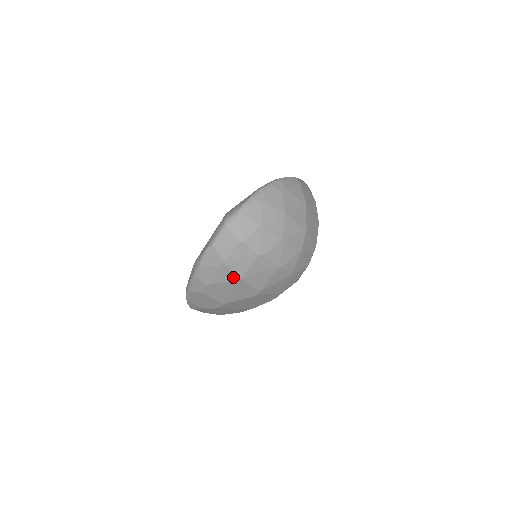
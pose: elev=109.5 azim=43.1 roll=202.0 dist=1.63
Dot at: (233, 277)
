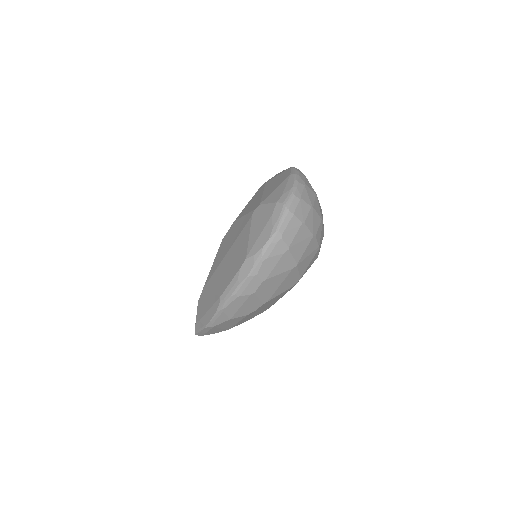
Dot at: (291, 264)
